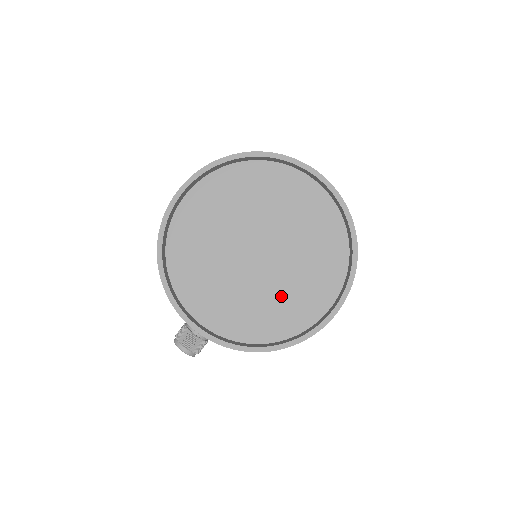
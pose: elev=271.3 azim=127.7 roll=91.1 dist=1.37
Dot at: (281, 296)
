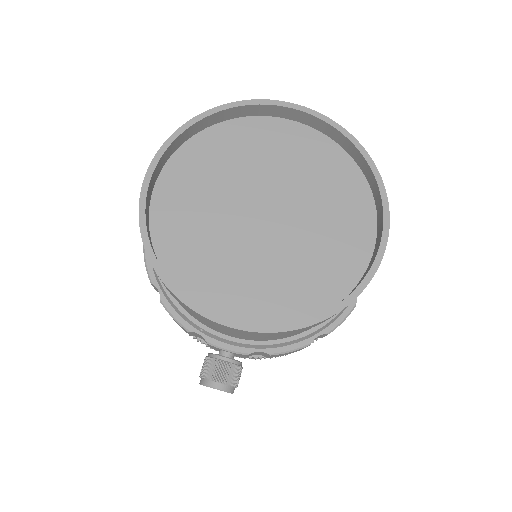
Dot at: (313, 254)
